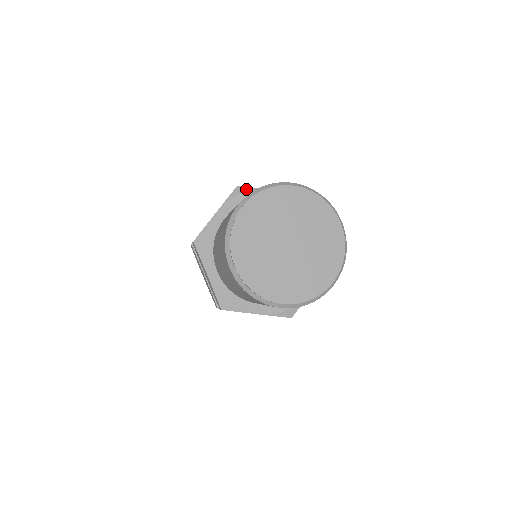
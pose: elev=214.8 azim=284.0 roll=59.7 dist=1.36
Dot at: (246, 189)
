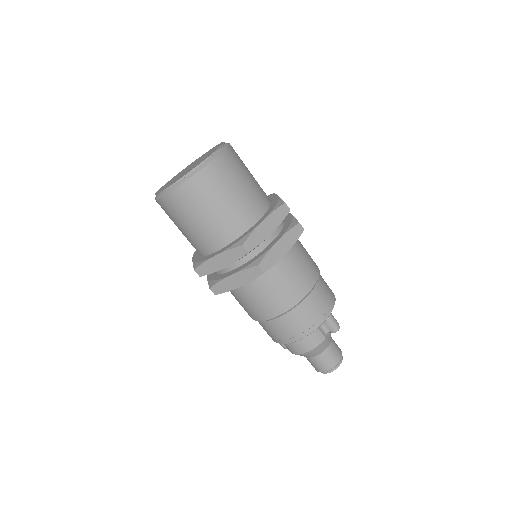
Dot at: occluded
